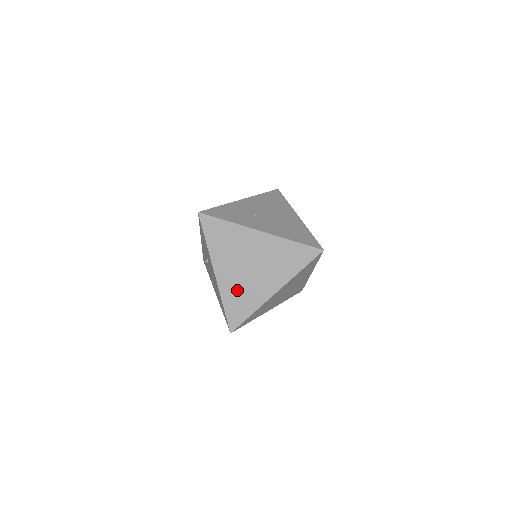
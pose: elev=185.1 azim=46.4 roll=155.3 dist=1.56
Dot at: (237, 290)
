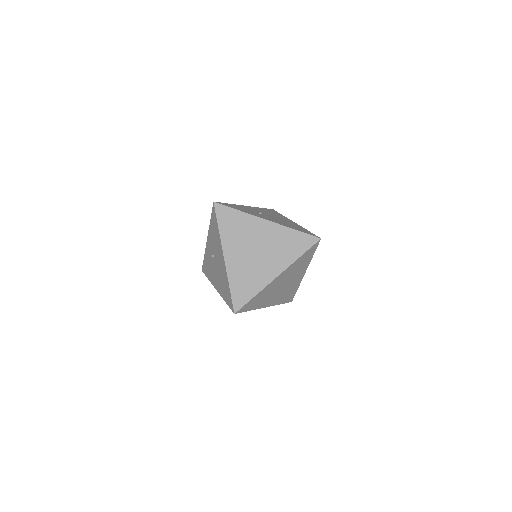
Dot at: (243, 272)
